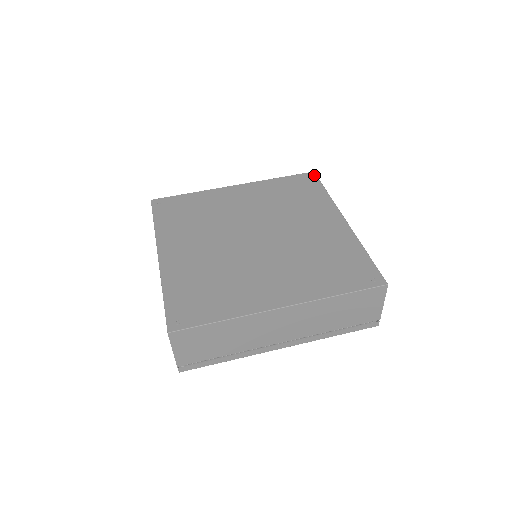
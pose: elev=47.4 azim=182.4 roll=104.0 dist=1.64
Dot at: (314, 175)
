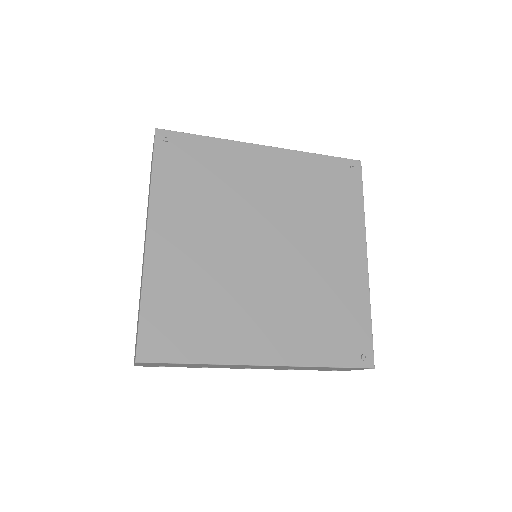
Dot at: (359, 168)
